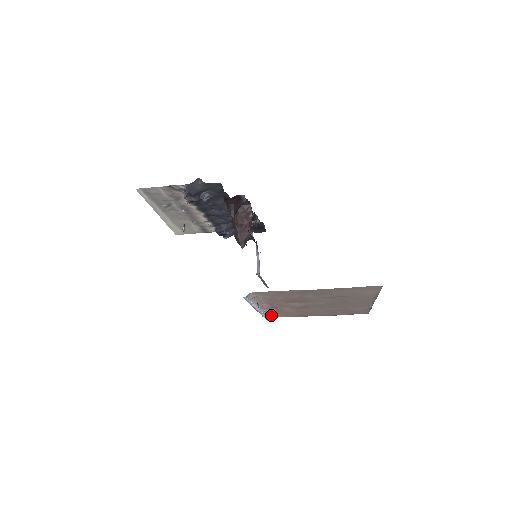
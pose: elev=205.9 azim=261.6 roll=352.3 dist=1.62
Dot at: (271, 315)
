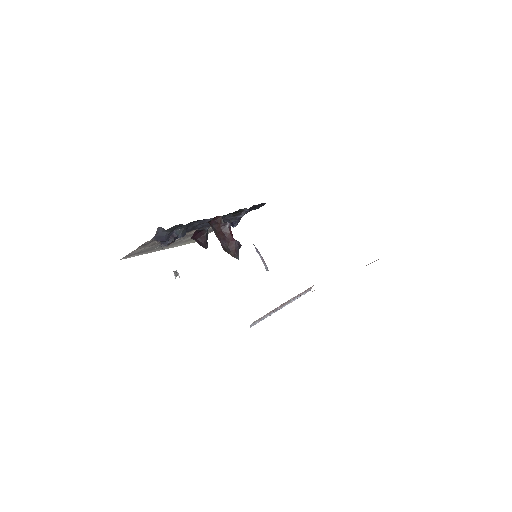
Dot at: (305, 291)
